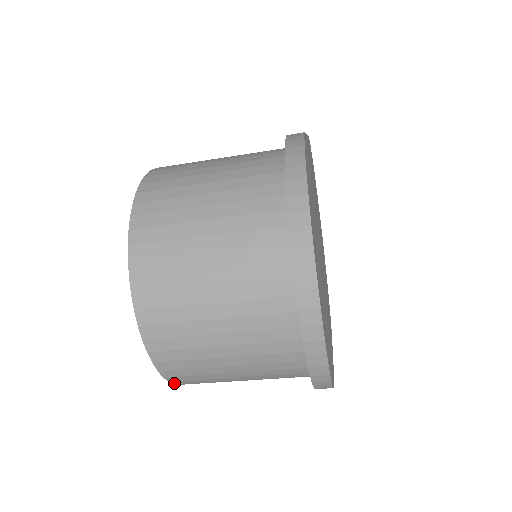
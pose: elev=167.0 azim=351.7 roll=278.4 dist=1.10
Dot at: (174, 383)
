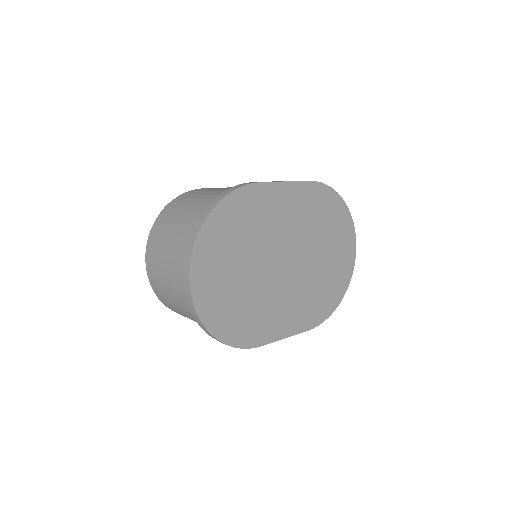
Dot at: (174, 311)
